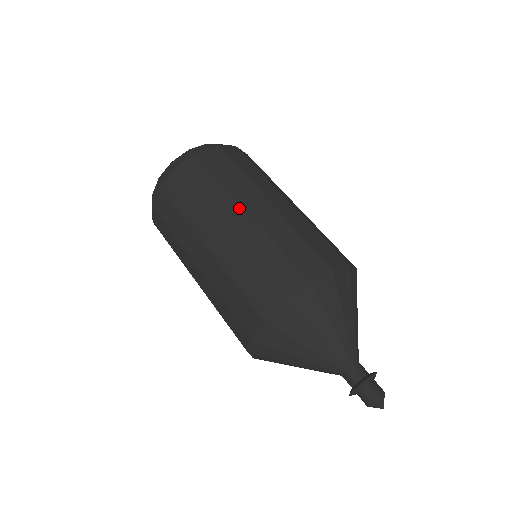
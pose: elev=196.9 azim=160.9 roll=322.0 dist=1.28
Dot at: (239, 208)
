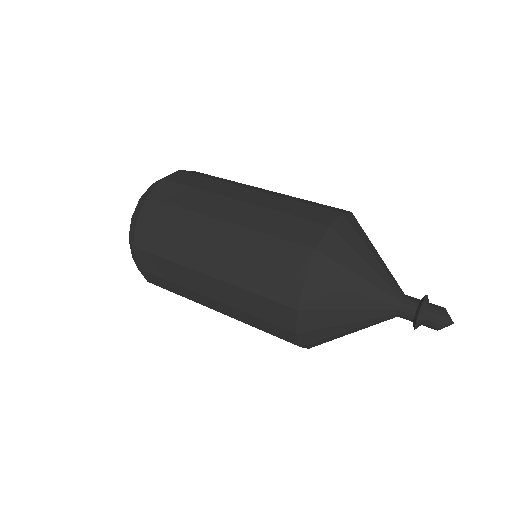
Dot at: (257, 187)
